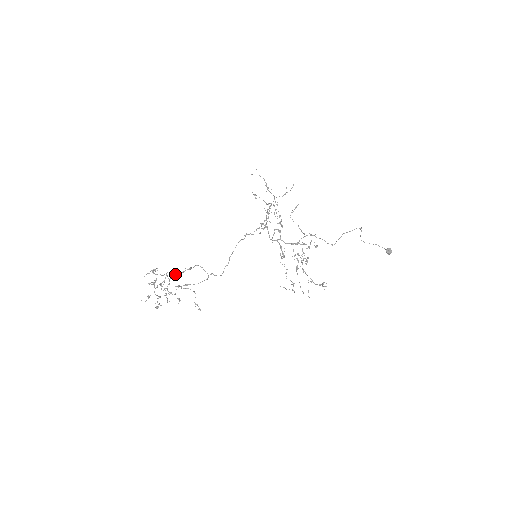
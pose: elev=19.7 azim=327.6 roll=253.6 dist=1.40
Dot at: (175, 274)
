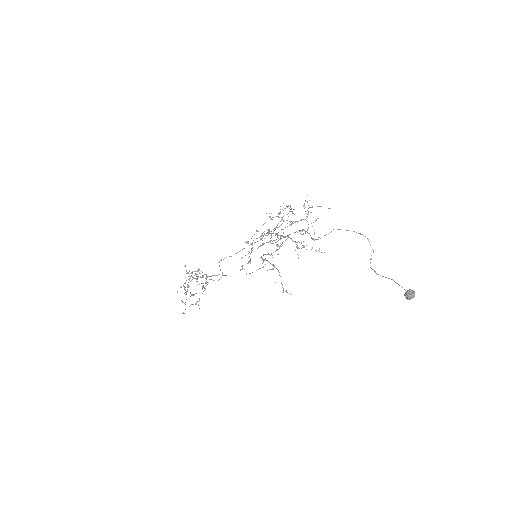
Dot at: (208, 276)
